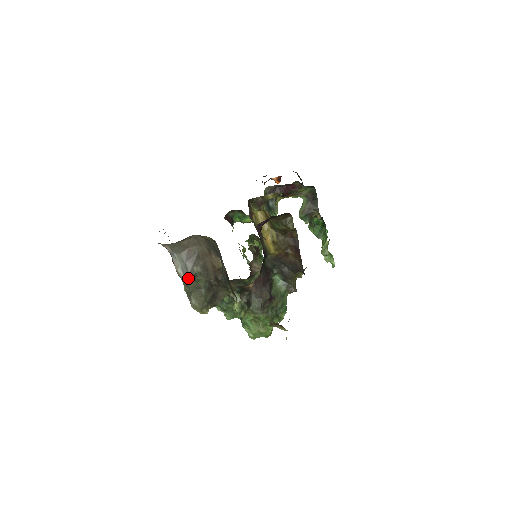
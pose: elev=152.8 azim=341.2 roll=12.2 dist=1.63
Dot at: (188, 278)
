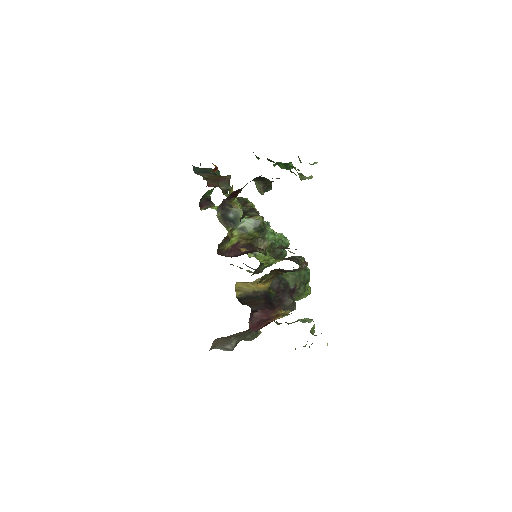
Dot at: occluded
